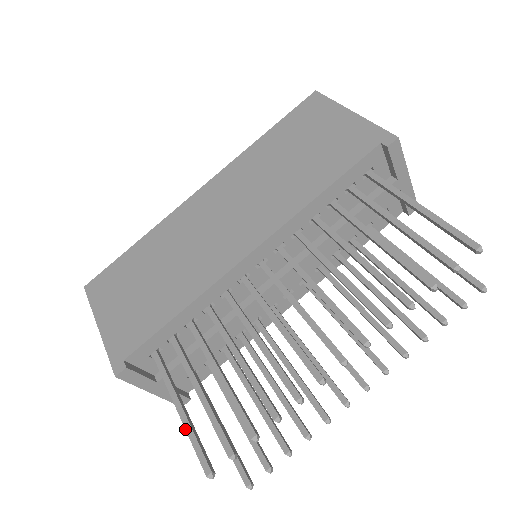
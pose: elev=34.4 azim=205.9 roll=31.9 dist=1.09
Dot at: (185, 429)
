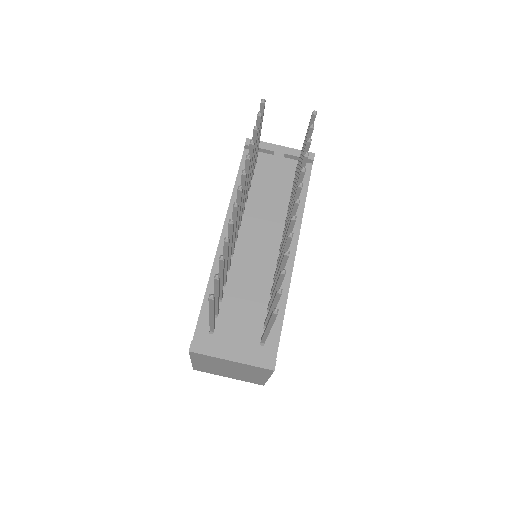
Dot at: (209, 311)
